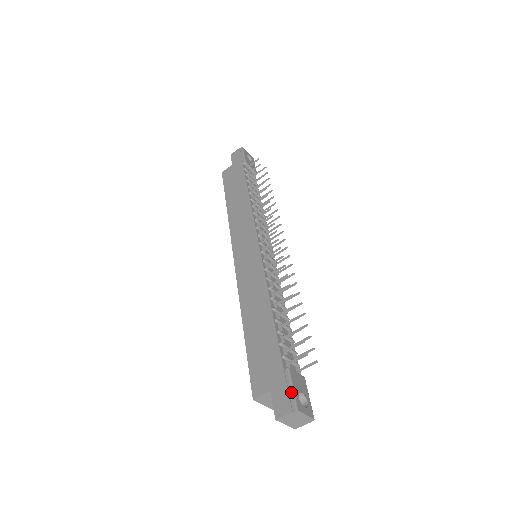
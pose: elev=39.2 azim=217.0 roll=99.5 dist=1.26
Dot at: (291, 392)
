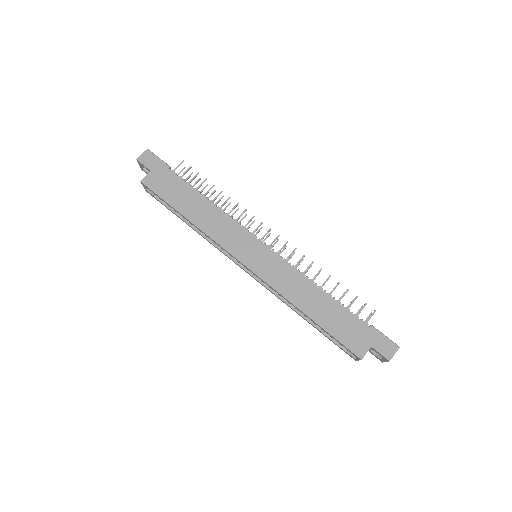
Dot at: (387, 339)
